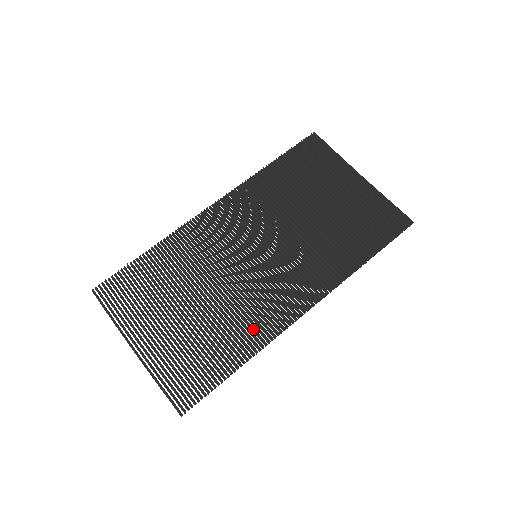
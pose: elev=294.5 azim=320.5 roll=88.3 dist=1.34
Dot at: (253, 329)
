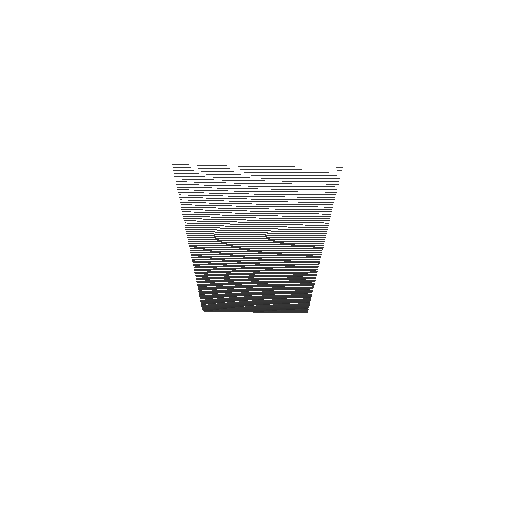
Dot at: (300, 278)
